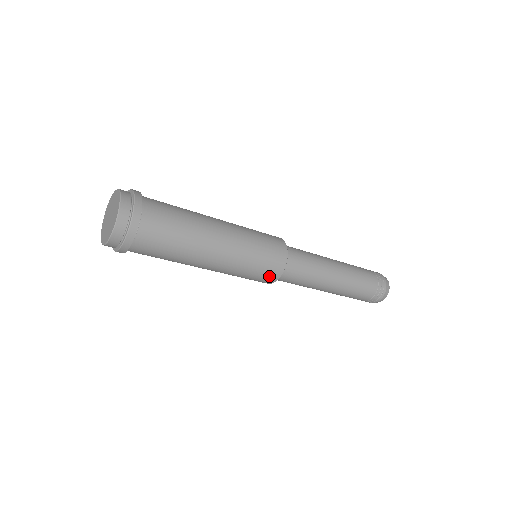
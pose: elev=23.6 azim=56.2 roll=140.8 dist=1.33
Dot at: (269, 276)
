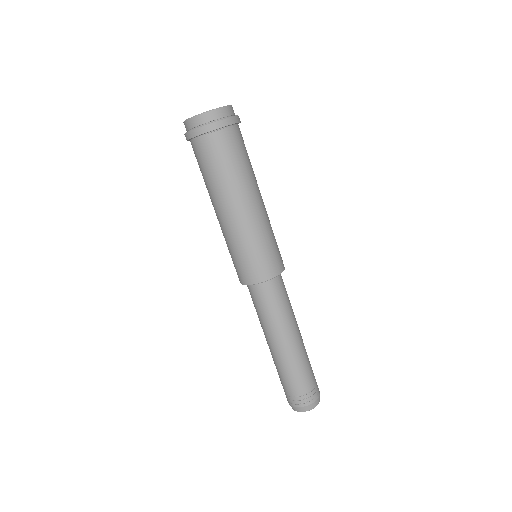
Dot at: (281, 259)
